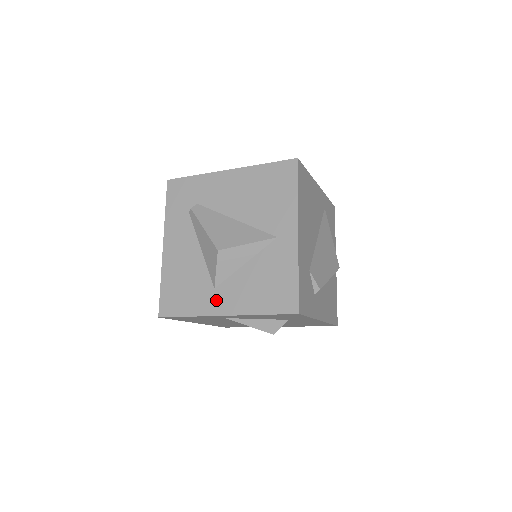
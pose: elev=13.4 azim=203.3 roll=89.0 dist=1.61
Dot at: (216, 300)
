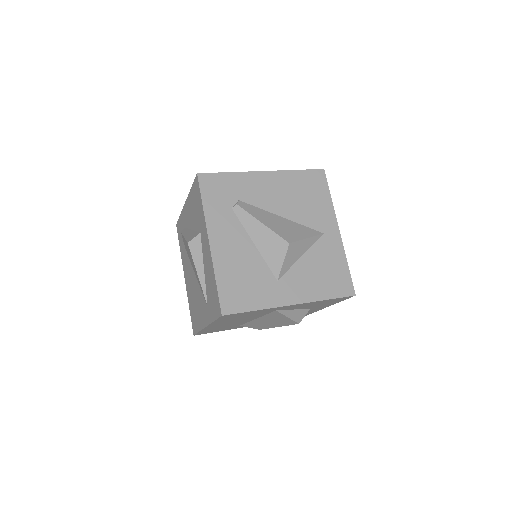
Dot at: (282, 291)
